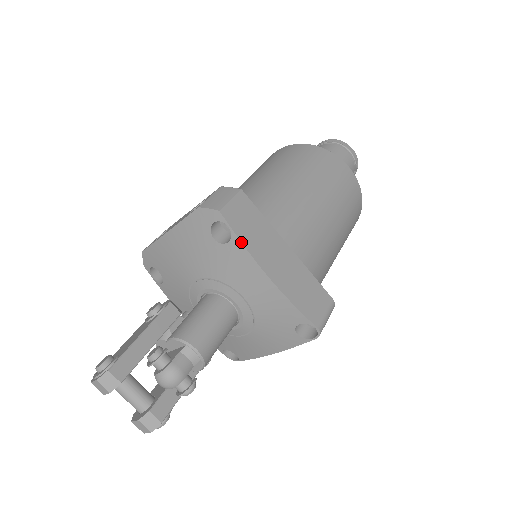
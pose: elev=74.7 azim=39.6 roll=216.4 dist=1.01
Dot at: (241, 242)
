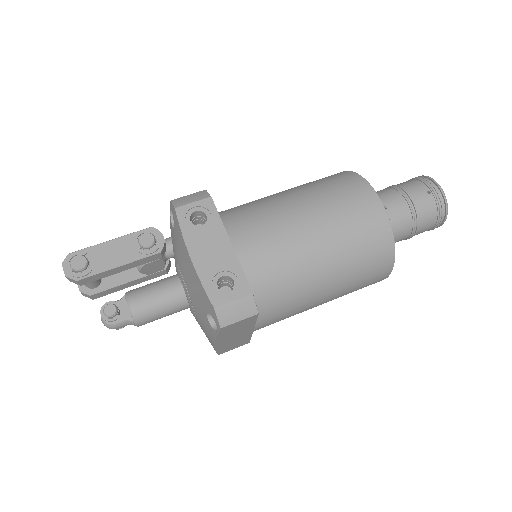
Dot at: (216, 337)
